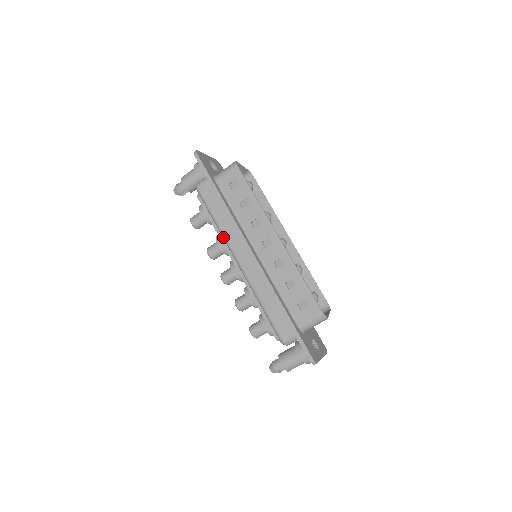
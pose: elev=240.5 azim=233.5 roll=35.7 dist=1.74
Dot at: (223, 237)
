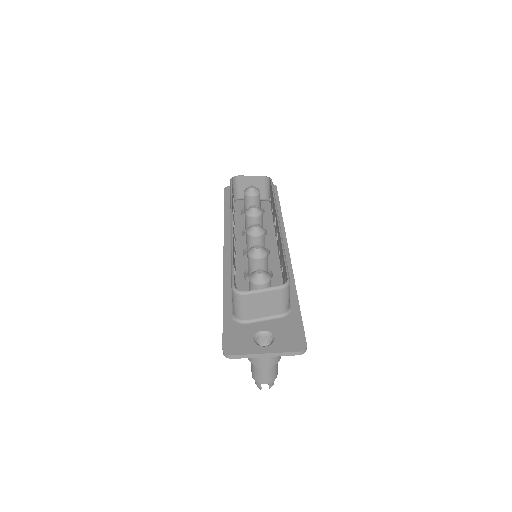
Dot at: occluded
